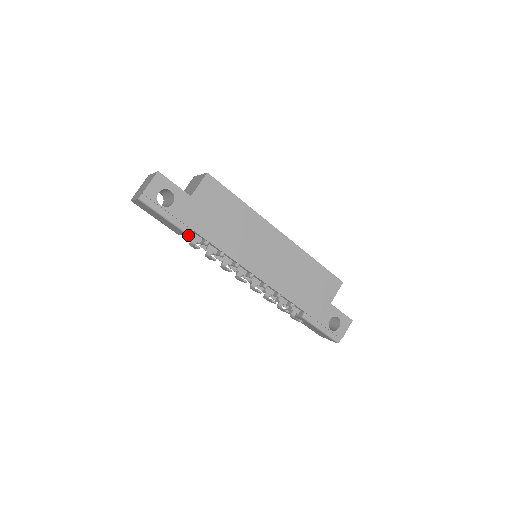
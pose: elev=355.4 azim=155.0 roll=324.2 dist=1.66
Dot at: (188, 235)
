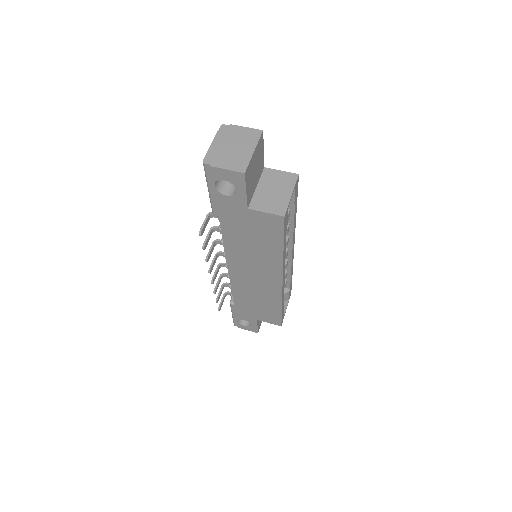
Dot at: (213, 213)
